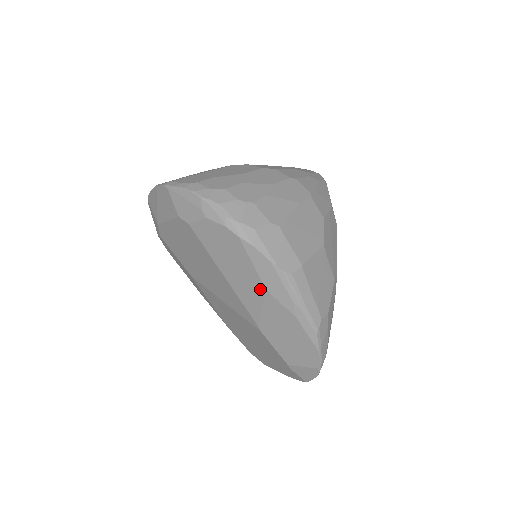
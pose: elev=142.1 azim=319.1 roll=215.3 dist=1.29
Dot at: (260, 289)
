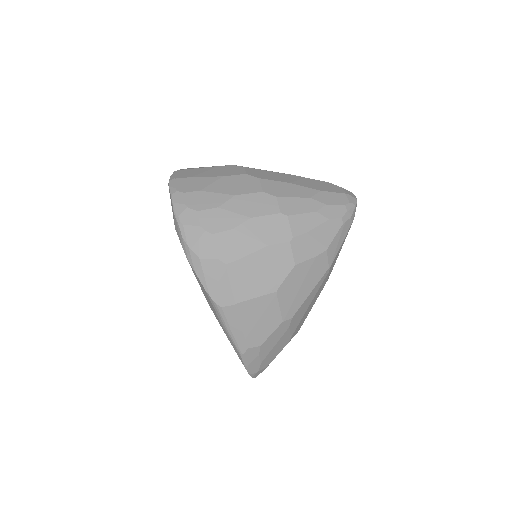
Dot at: occluded
